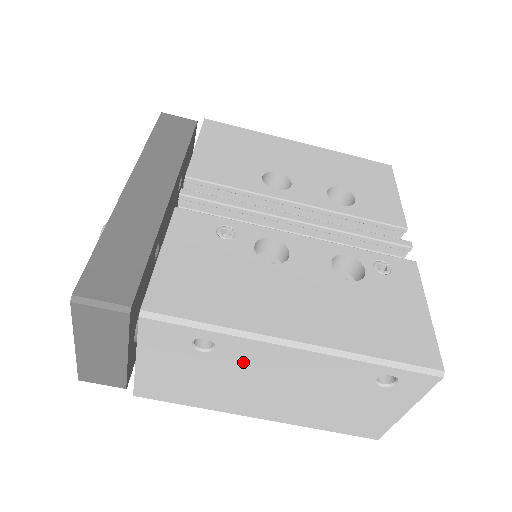
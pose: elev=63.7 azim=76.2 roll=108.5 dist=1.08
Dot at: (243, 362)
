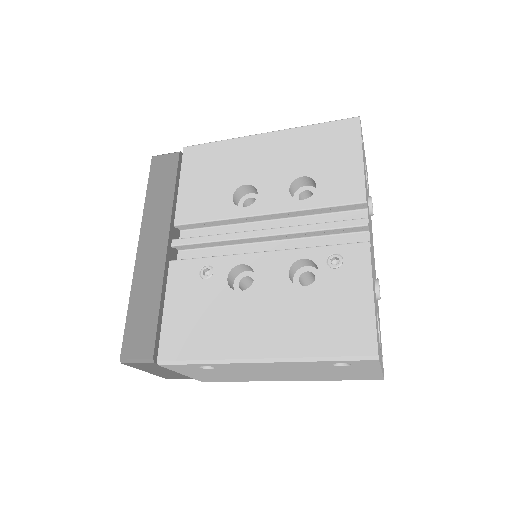
Dot at: (239, 369)
